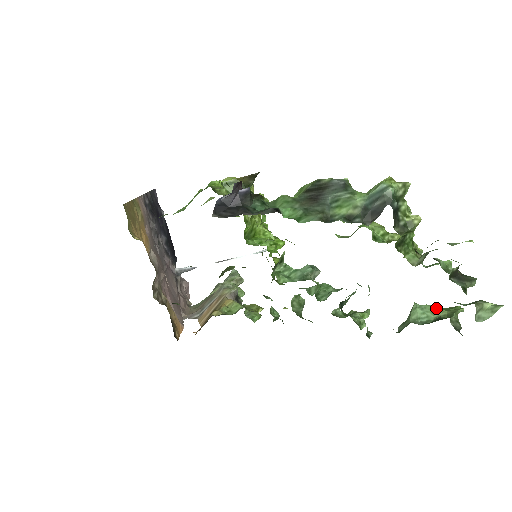
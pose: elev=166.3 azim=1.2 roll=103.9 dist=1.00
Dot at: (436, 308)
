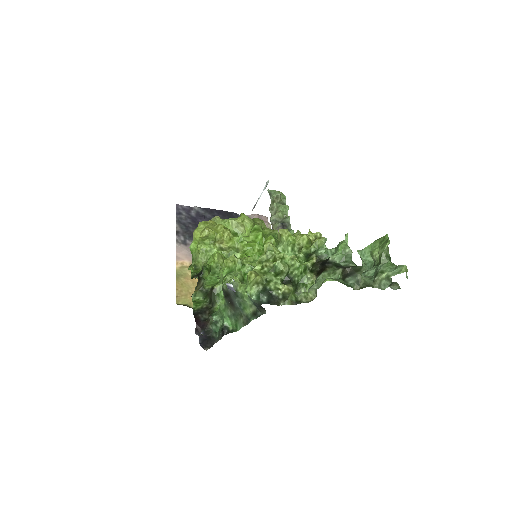
Dot at: (374, 244)
